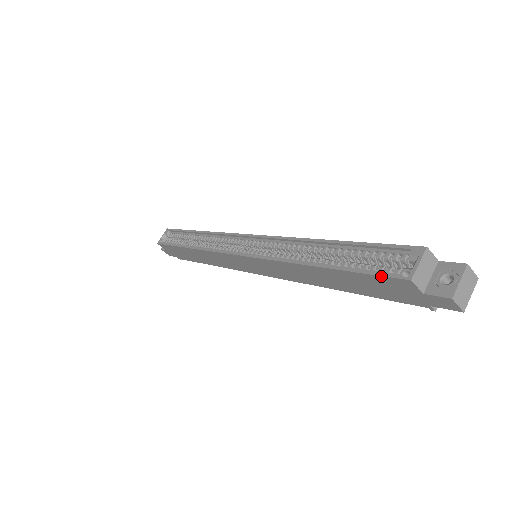
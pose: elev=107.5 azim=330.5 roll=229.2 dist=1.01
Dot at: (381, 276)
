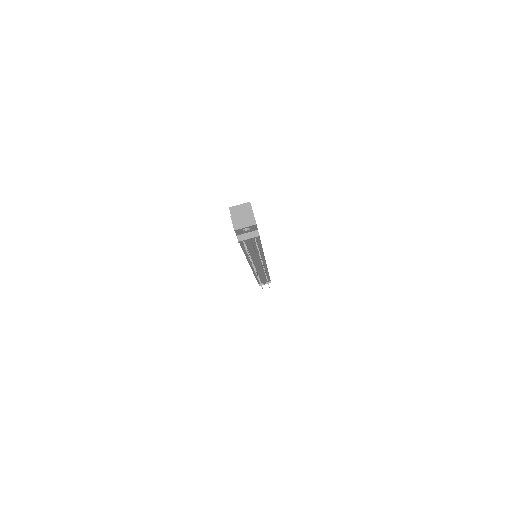
Dot at: occluded
